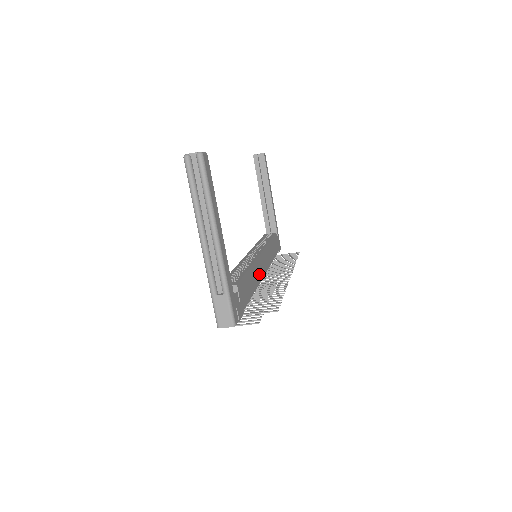
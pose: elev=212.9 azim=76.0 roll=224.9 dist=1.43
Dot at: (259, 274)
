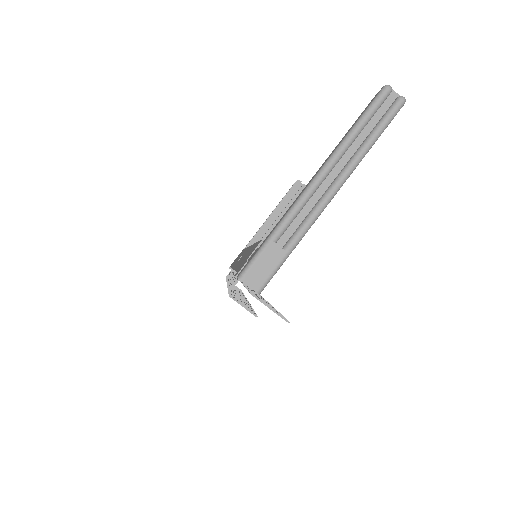
Dot at: occluded
